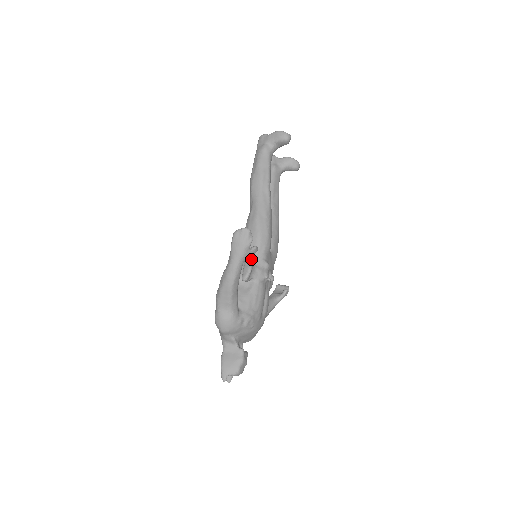
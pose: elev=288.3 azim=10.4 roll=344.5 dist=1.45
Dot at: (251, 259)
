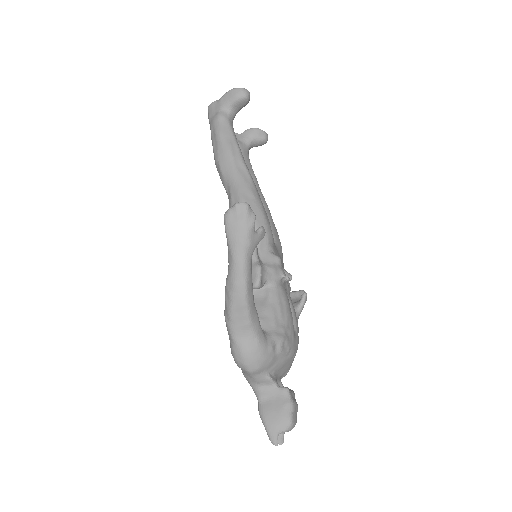
Dot at: (255, 255)
